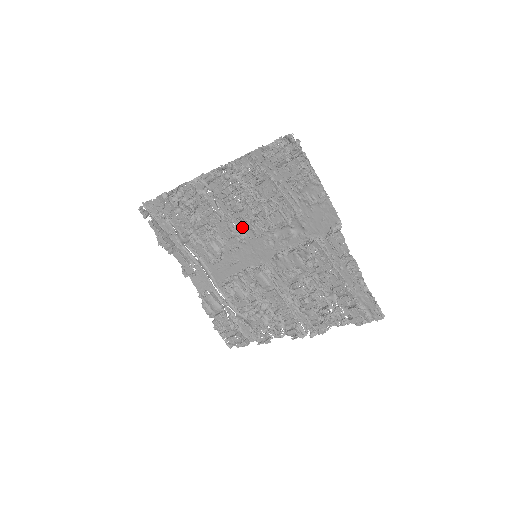
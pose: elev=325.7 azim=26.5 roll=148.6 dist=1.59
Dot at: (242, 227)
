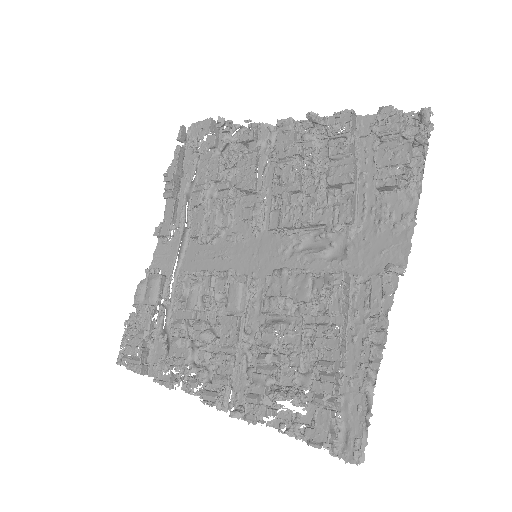
Dot at: occluded
